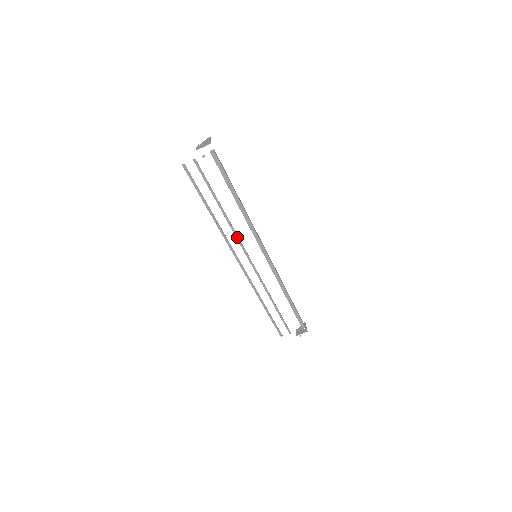
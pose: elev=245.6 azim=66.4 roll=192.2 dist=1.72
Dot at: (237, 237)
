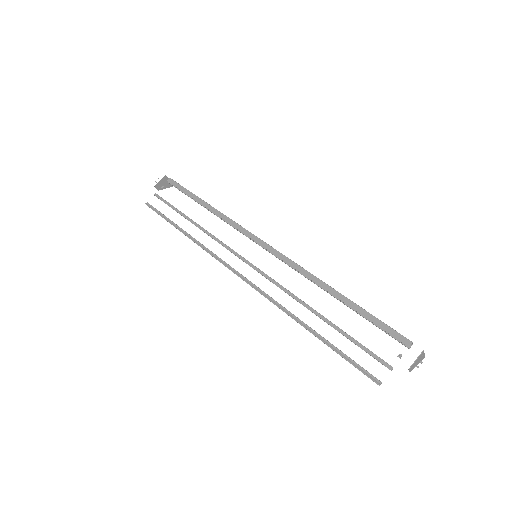
Dot at: (221, 243)
